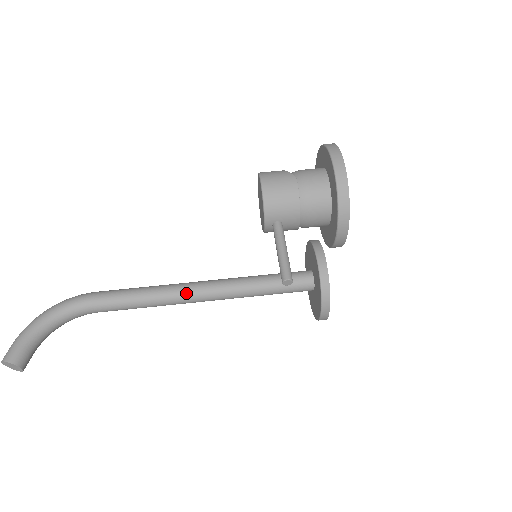
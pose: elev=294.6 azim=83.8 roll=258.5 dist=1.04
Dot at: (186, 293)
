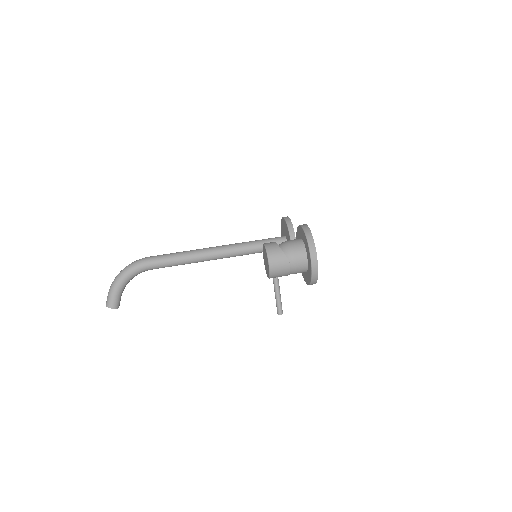
Dot at: (208, 259)
